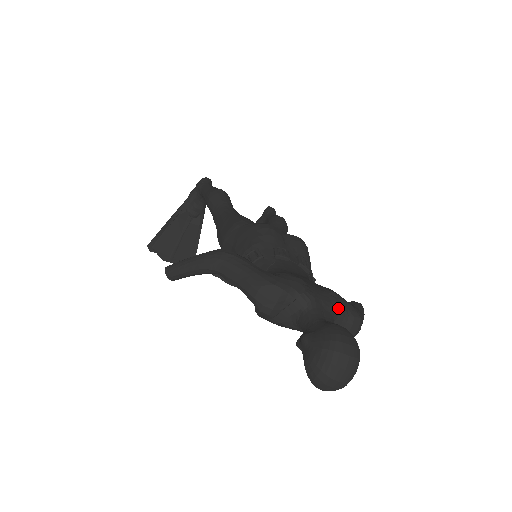
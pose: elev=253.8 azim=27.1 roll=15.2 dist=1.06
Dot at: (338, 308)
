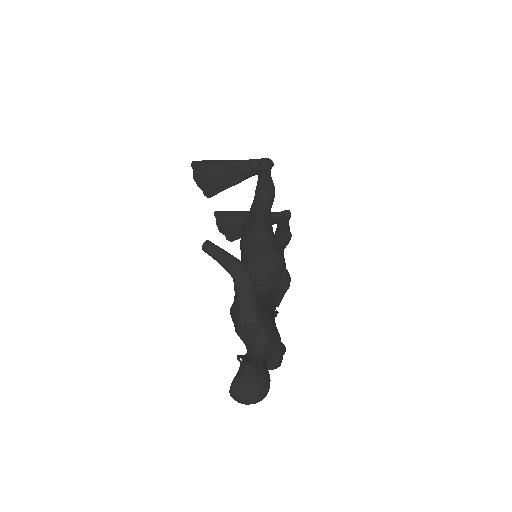
Dot at: (275, 355)
